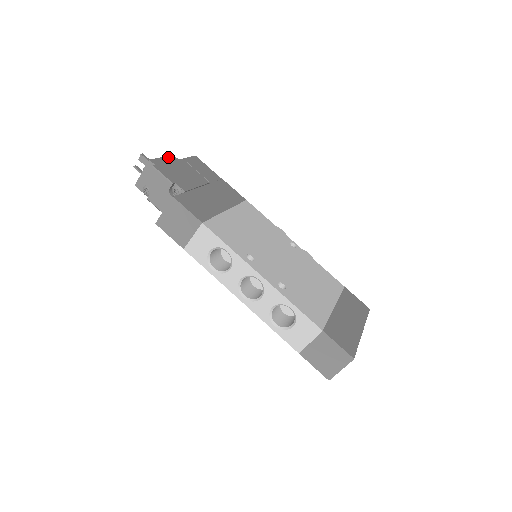
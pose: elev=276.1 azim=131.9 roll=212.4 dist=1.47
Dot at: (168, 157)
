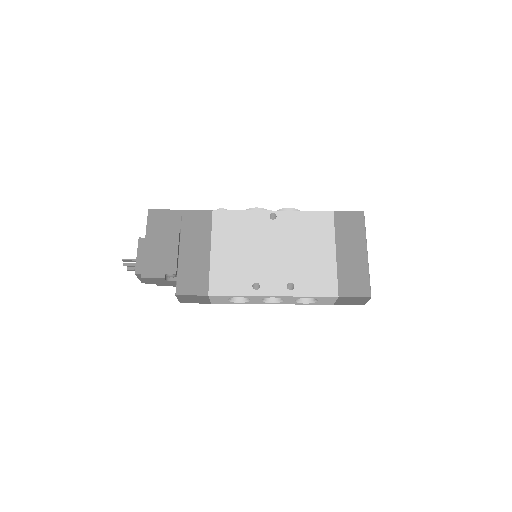
Dot at: (139, 248)
